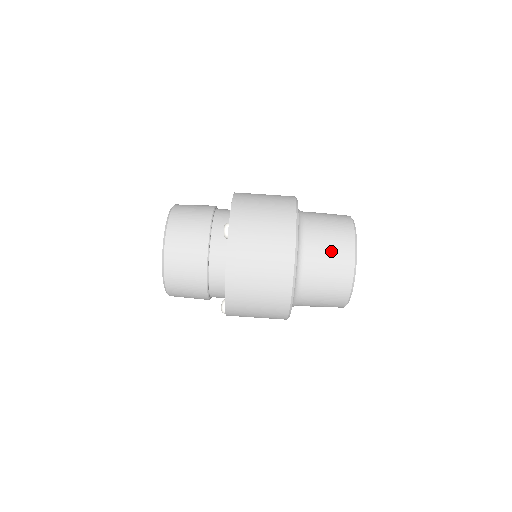
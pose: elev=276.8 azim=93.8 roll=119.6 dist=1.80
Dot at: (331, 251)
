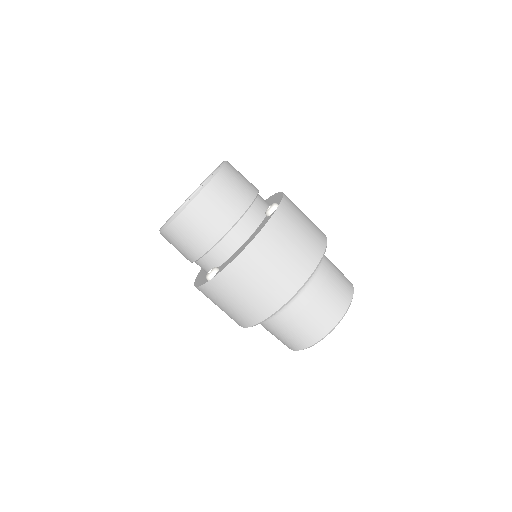
Dot at: (334, 290)
